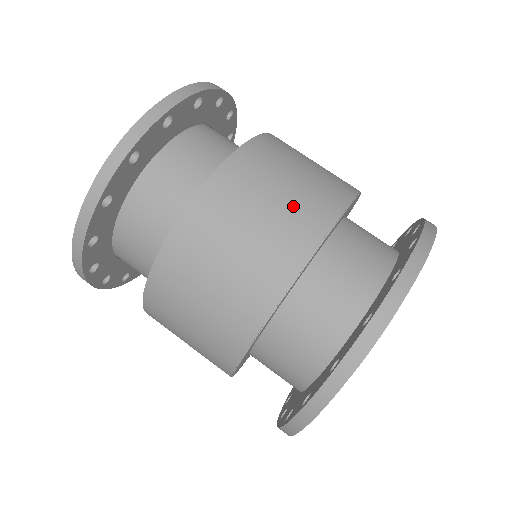
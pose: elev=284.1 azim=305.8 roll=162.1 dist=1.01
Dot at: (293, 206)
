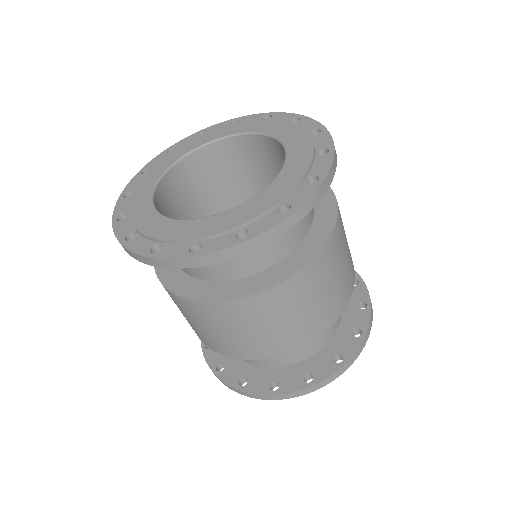
Dot at: (320, 311)
